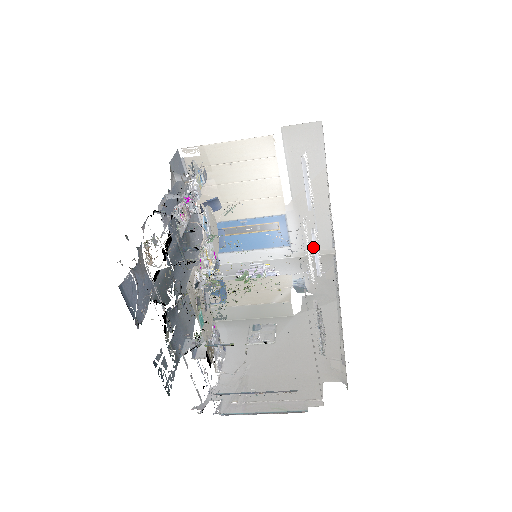
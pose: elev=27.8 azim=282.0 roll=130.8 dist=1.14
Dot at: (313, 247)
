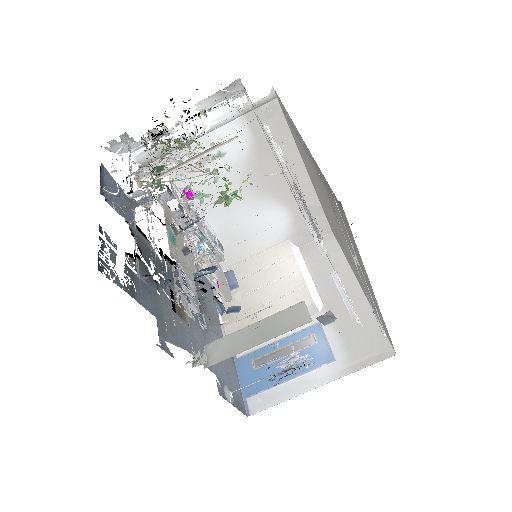
Dot at: occluded
